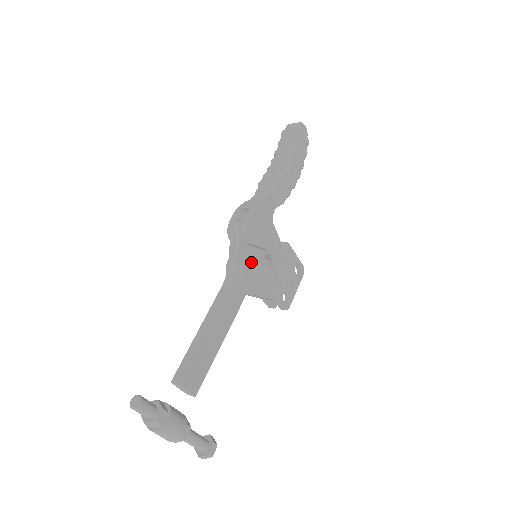
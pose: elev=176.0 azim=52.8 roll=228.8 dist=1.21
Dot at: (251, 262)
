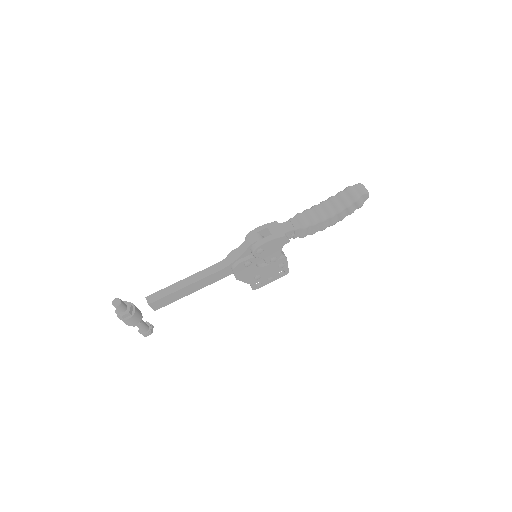
Dot at: (245, 264)
